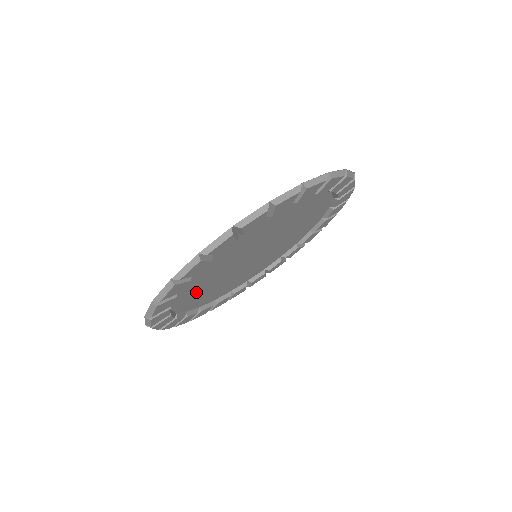
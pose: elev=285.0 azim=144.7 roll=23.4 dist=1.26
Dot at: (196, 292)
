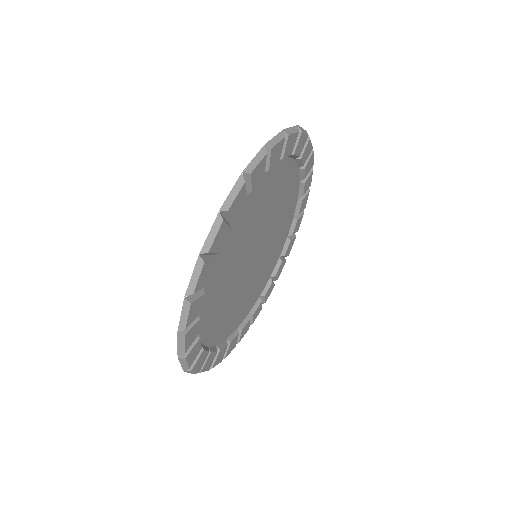
Dot at: (229, 252)
